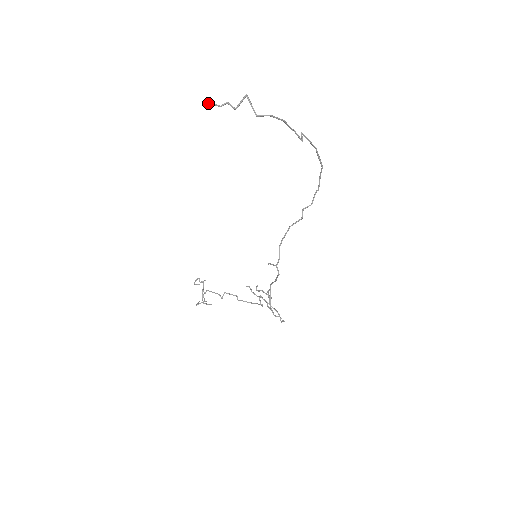
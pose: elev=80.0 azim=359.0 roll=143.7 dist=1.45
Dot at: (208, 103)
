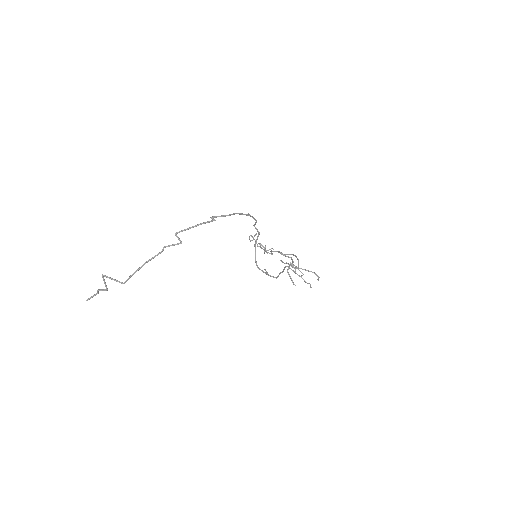
Dot at: (89, 299)
